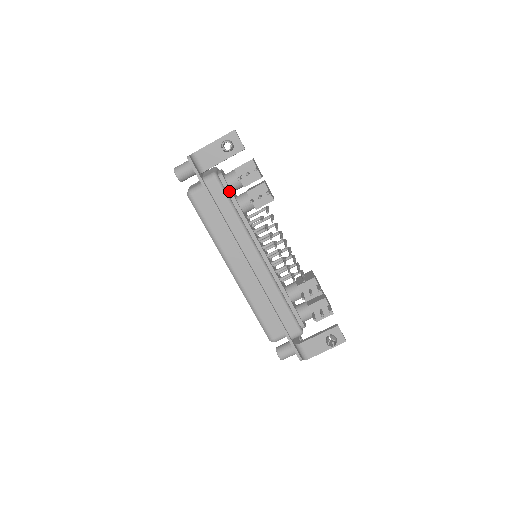
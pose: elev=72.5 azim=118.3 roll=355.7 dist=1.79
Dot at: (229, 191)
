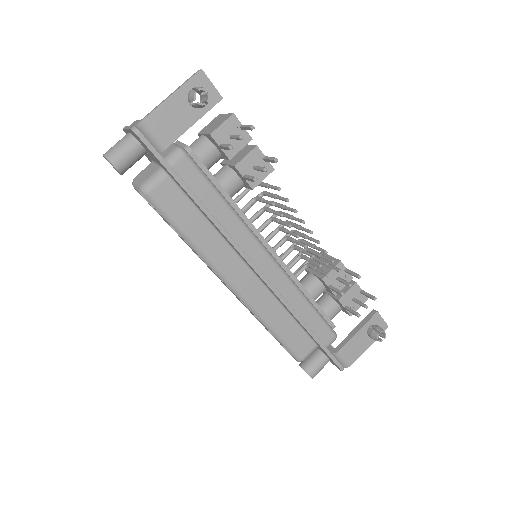
Dot at: (206, 171)
